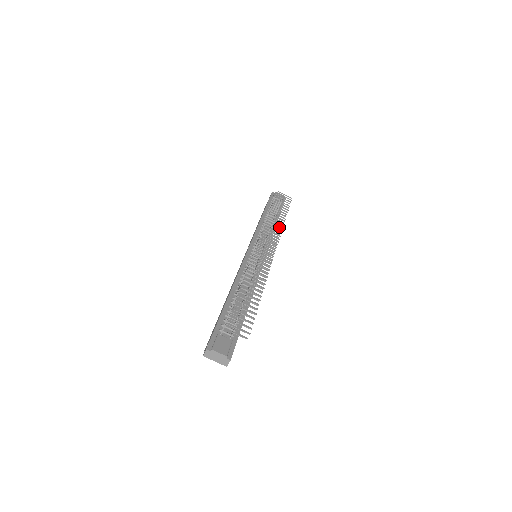
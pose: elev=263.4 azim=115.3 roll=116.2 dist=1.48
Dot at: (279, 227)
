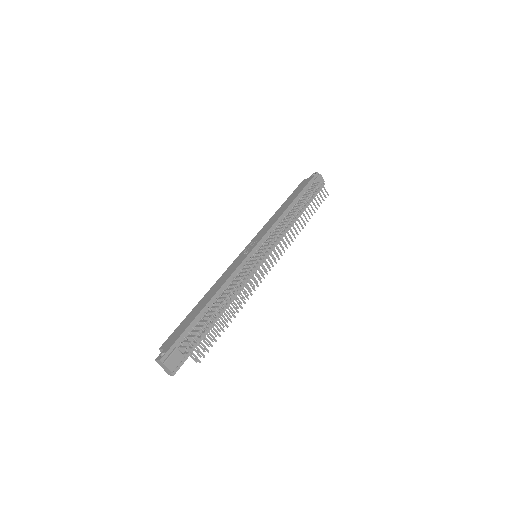
Dot at: (294, 235)
